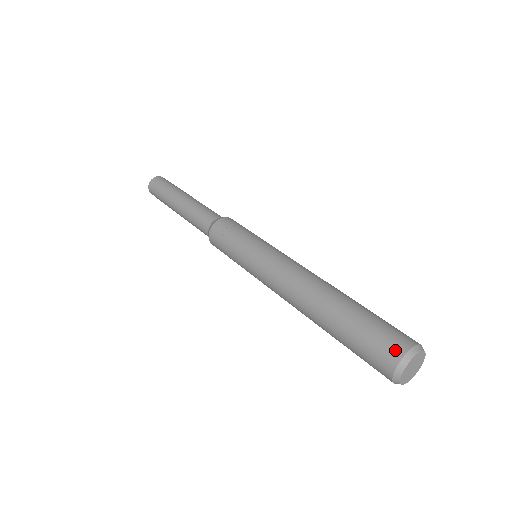
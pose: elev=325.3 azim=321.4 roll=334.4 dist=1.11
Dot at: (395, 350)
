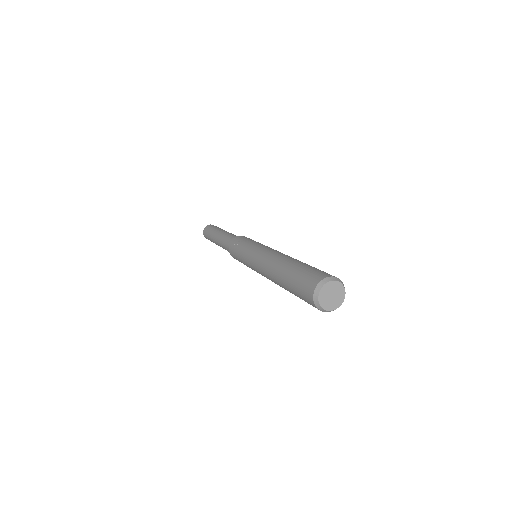
Dot at: (312, 284)
